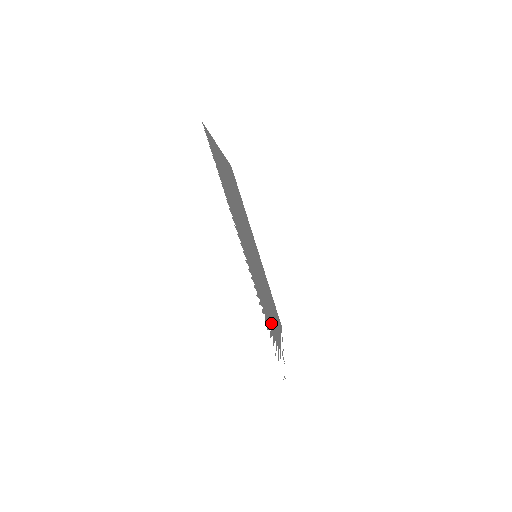
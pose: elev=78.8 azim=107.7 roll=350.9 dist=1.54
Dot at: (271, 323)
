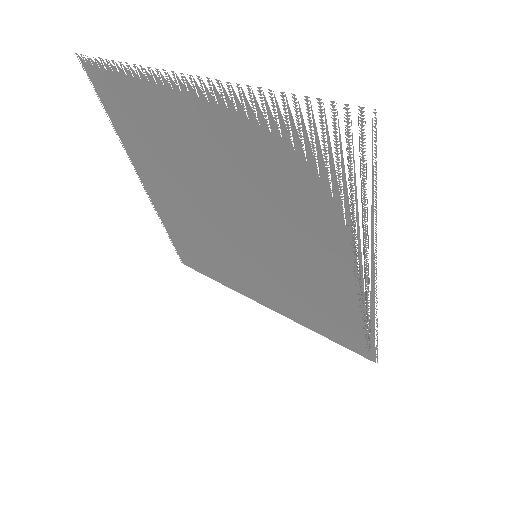
Dot at: (307, 195)
